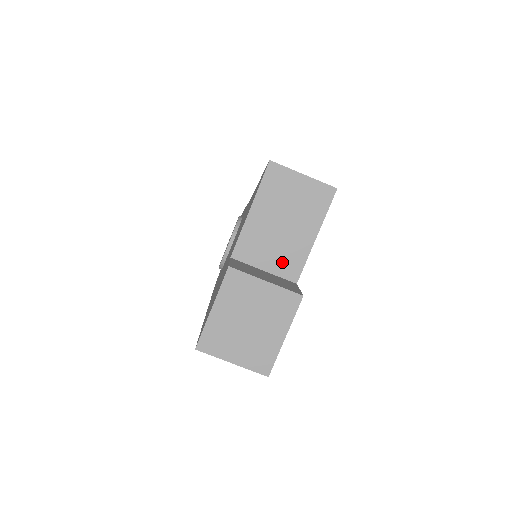
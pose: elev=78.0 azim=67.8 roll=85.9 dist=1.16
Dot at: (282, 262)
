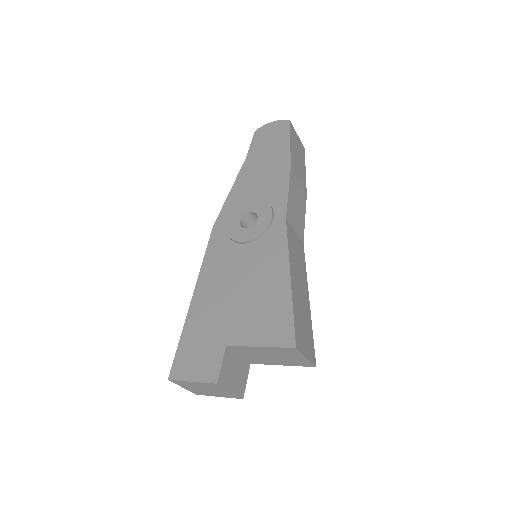
Dot at: (253, 359)
